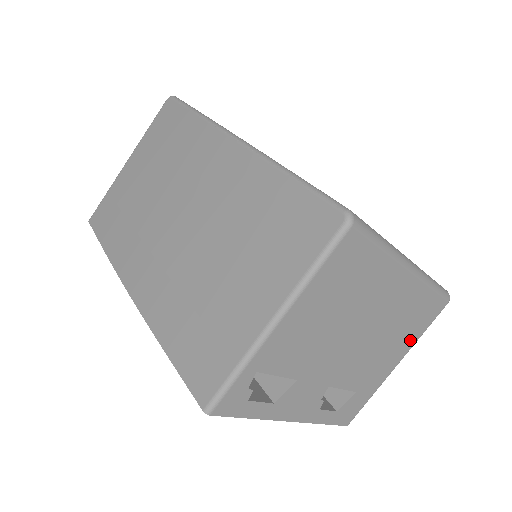
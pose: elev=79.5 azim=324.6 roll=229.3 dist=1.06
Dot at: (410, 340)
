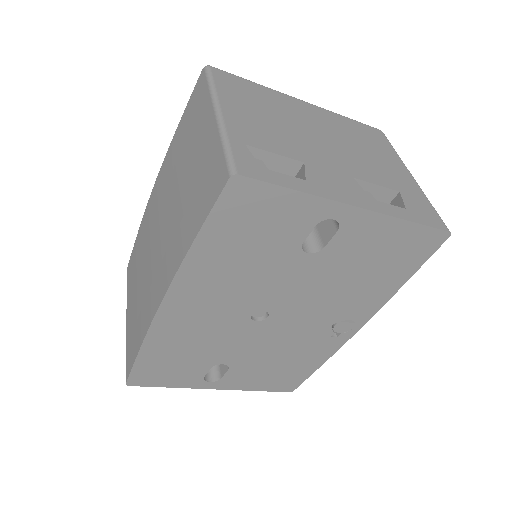
Dot at: (389, 154)
